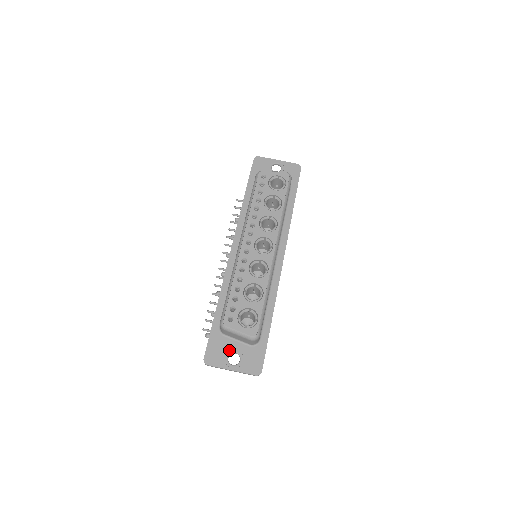
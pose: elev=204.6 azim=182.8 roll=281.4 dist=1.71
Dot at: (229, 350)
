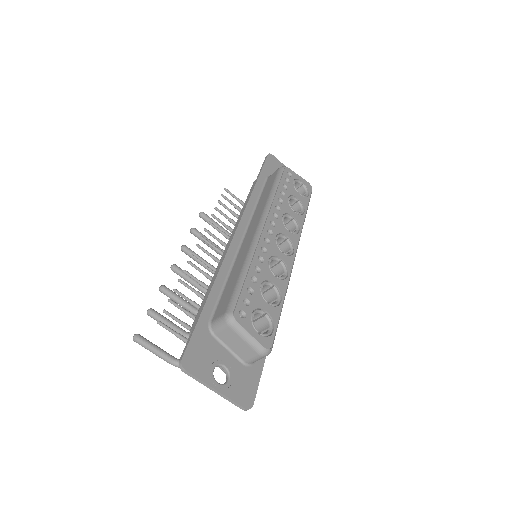
Dot at: (217, 359)
